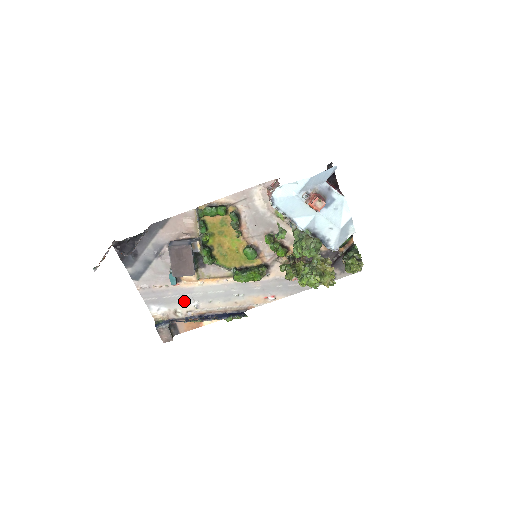
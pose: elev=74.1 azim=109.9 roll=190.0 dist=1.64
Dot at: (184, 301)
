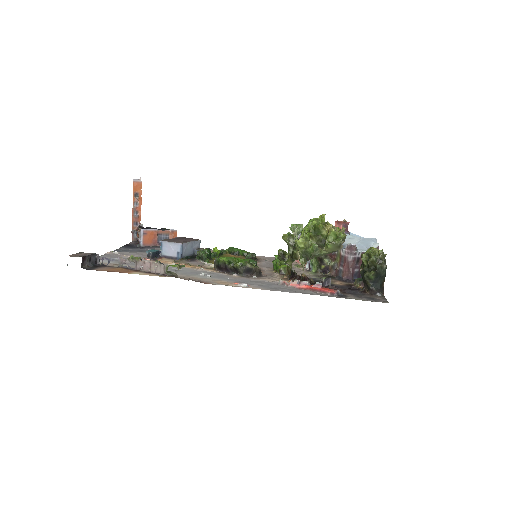
Dot at: occluded
